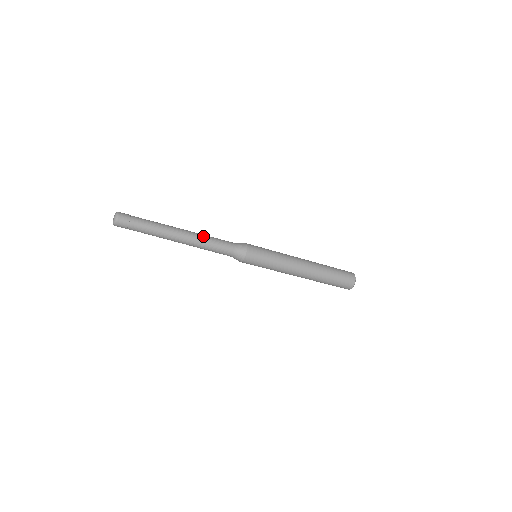
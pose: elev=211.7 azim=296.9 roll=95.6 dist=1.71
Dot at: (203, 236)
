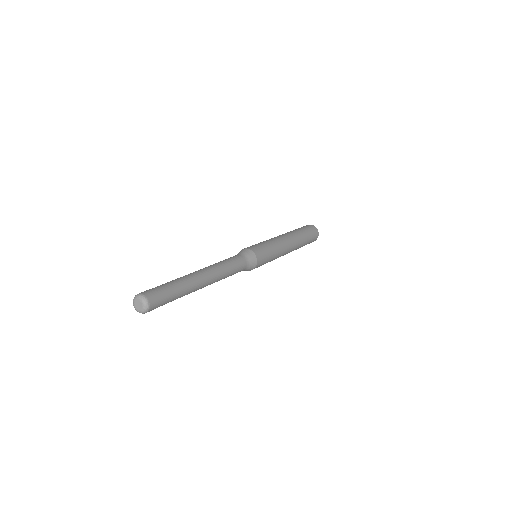
Dot at: (222, 268)
